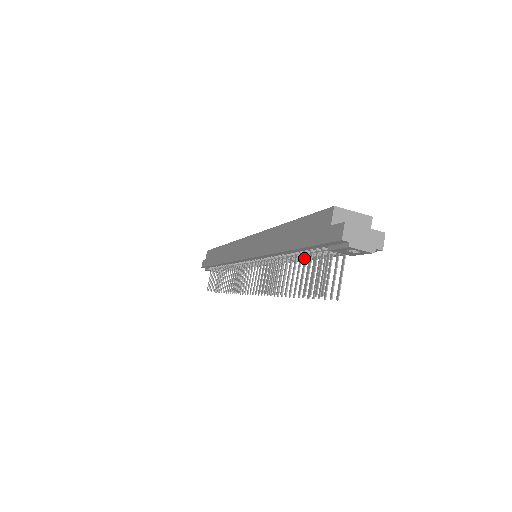
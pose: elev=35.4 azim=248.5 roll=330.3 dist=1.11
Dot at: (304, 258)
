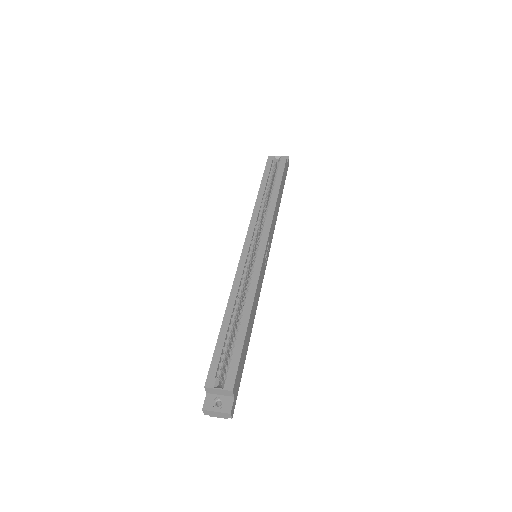
Dot at: occluded
